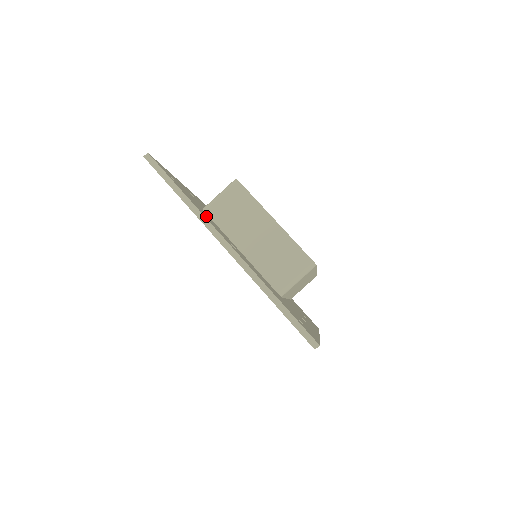
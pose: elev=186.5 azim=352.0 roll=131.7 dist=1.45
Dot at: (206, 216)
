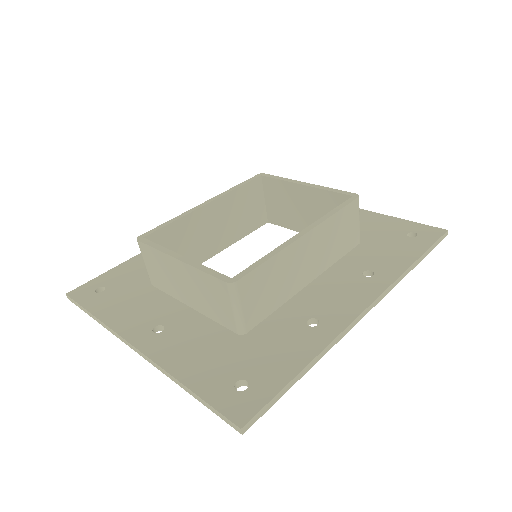
Dot at: (129, 312)
